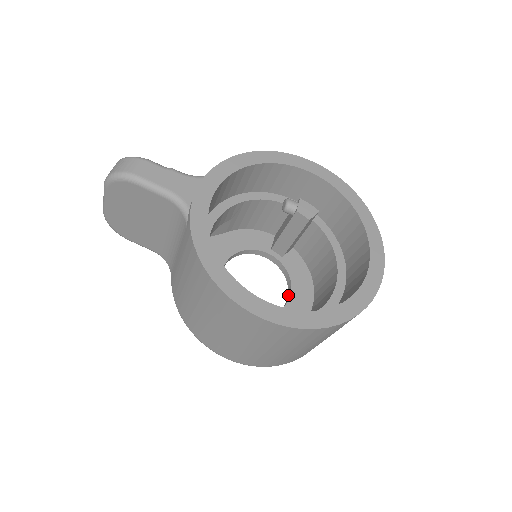
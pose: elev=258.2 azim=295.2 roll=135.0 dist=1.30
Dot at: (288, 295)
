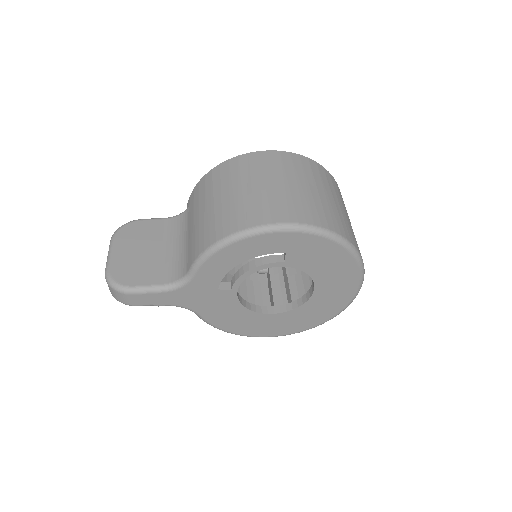
Dot at: (312, 290)
